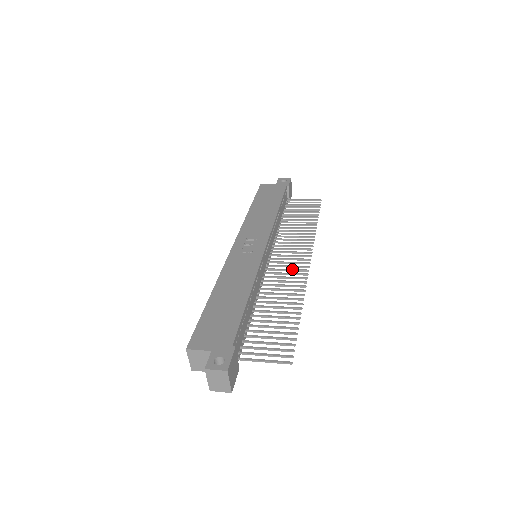
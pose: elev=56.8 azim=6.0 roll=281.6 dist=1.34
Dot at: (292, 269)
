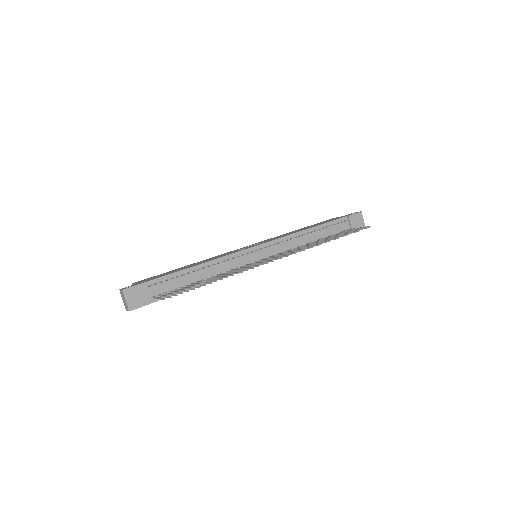
Dot at: (261, 262)
